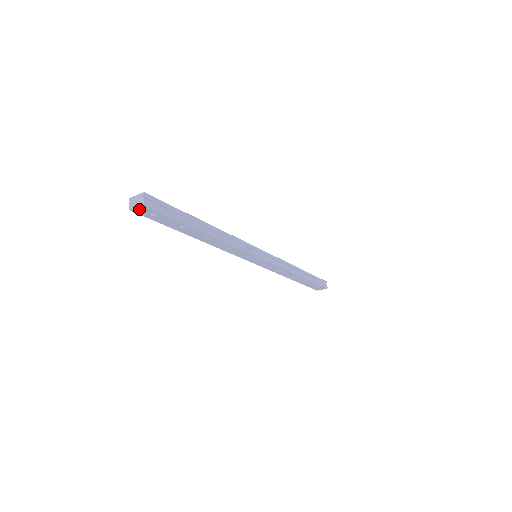
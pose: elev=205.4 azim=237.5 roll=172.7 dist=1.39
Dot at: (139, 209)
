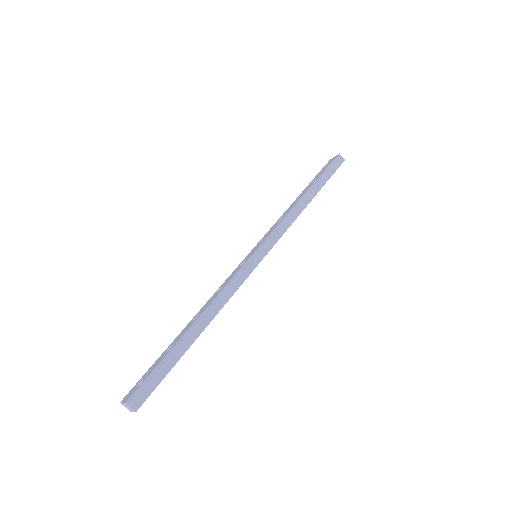
Dot at: occluded
